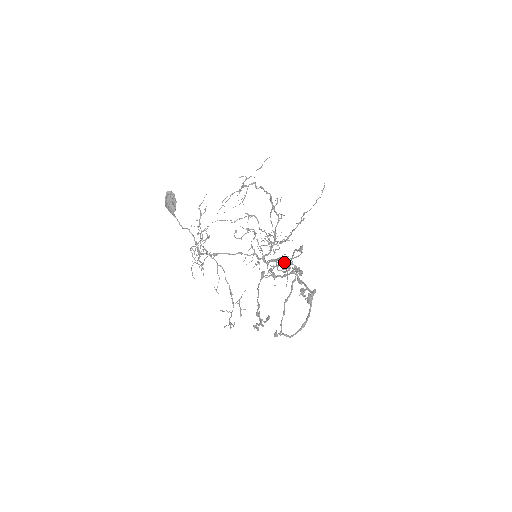
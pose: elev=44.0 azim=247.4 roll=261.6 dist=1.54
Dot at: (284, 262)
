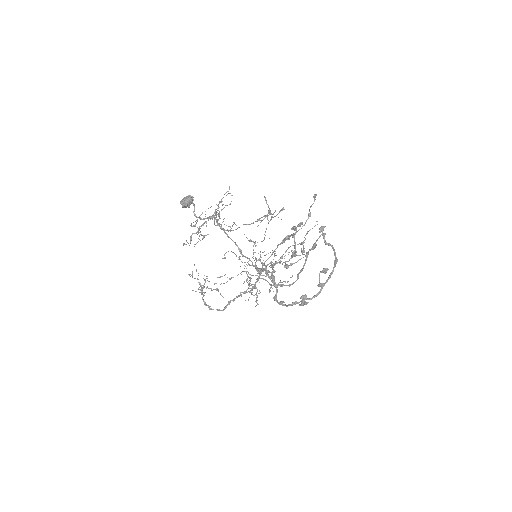
Dot at: occluded
